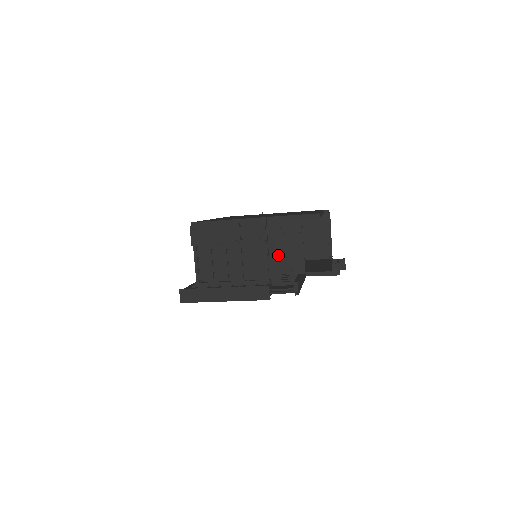
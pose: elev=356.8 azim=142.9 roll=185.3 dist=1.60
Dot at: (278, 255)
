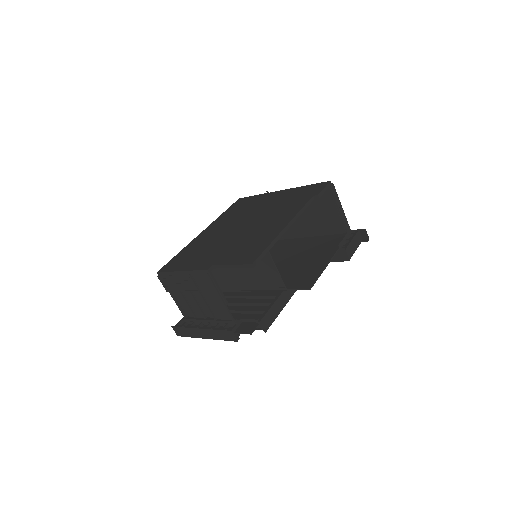
Dot at: (257, 274)
